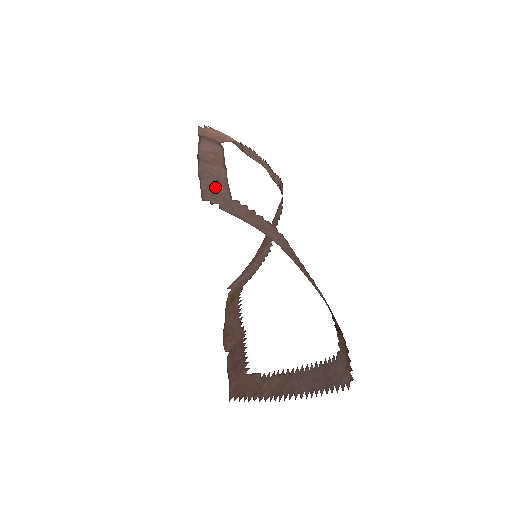
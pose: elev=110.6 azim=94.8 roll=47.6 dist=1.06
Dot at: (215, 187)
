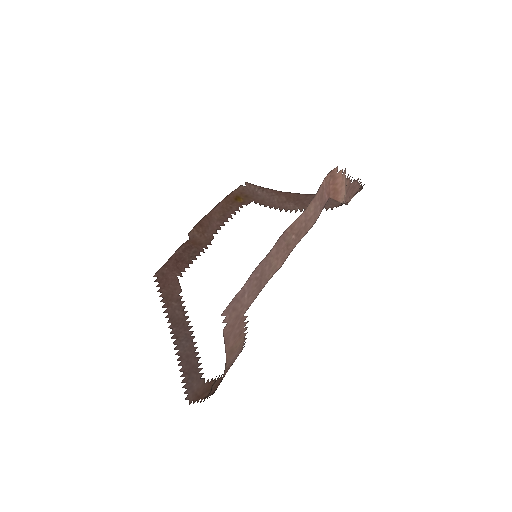
Dot at: (248, 295)
